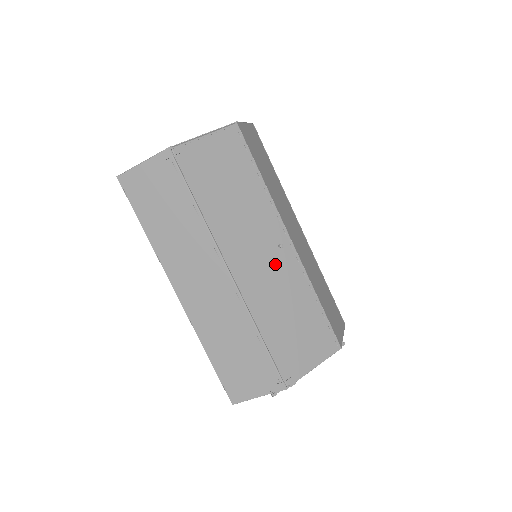
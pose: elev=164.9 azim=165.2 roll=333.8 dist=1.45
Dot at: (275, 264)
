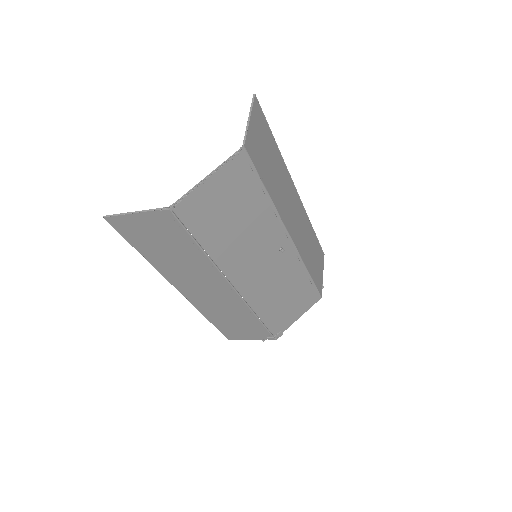
Dot at: (275, 265)
